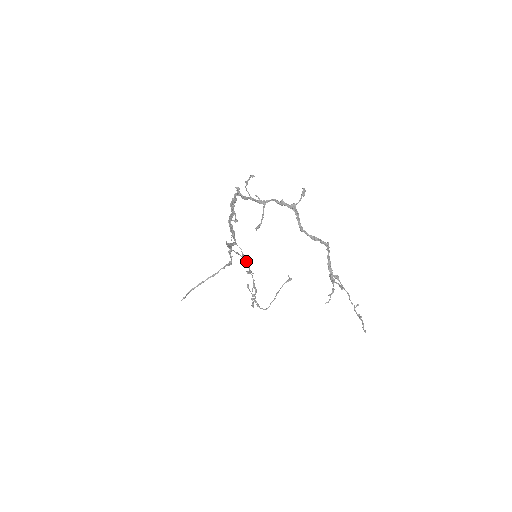
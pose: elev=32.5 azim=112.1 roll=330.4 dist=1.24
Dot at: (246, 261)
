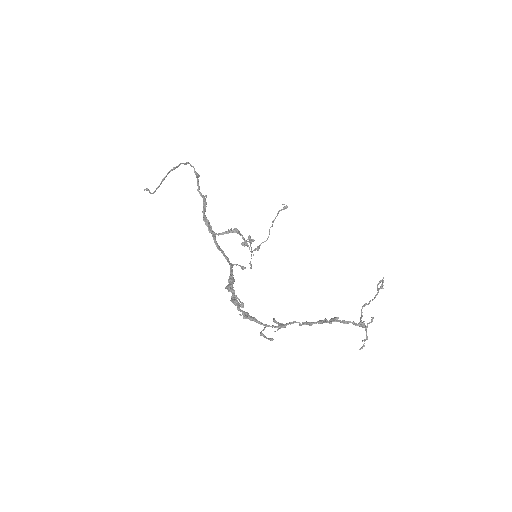
Dot at: occluded
